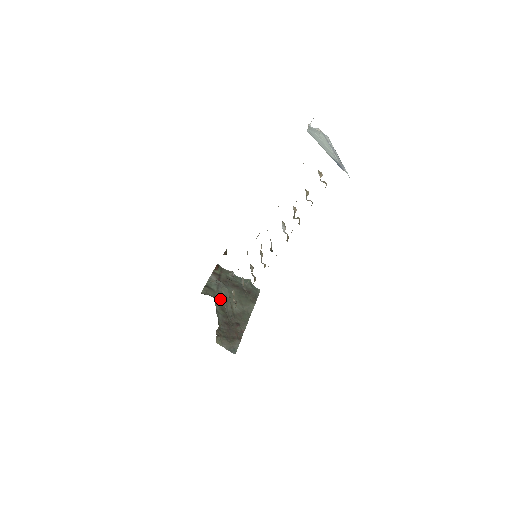
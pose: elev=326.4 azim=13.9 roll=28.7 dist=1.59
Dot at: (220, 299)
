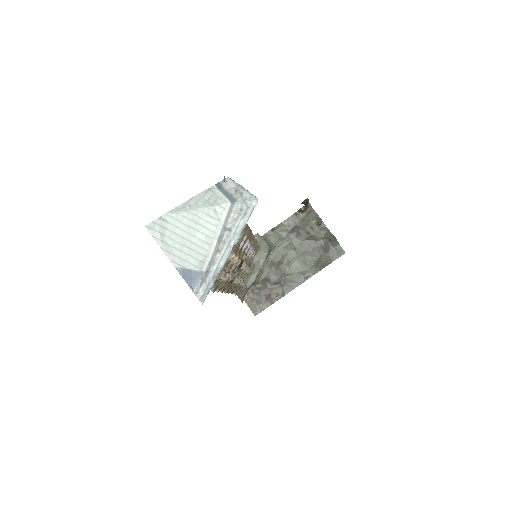
Dot at: (281, 250)
